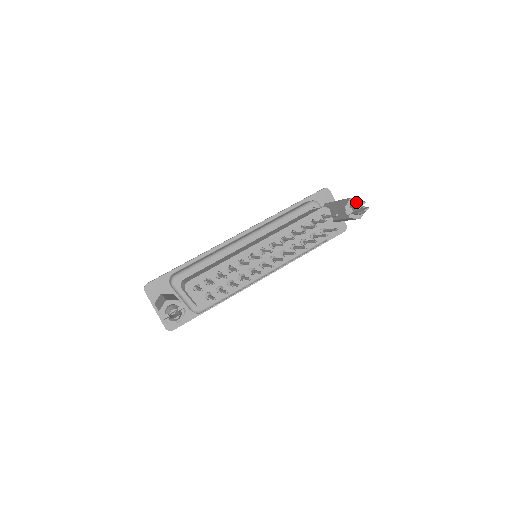
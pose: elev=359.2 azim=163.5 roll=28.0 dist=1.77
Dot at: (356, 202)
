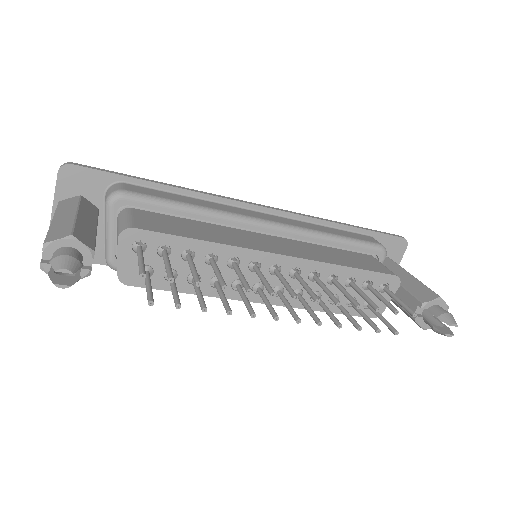
Dot at: (446, 313)
